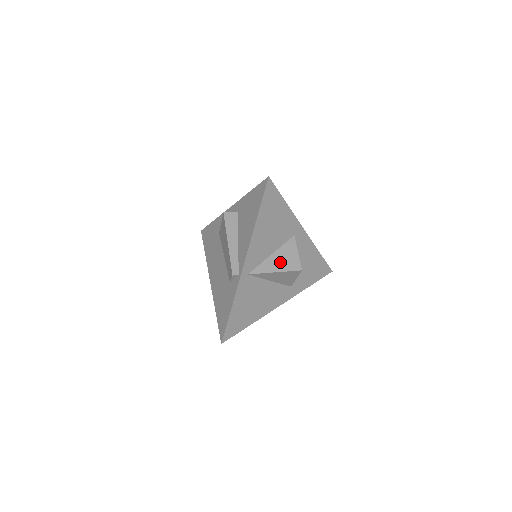
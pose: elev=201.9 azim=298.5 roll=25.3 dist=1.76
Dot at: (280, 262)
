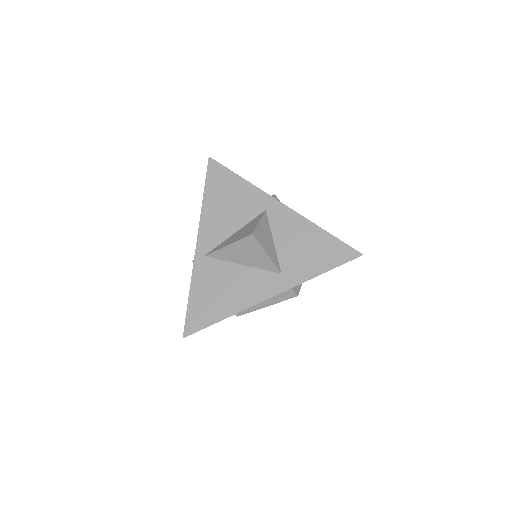
Dot at: (237, 236)
